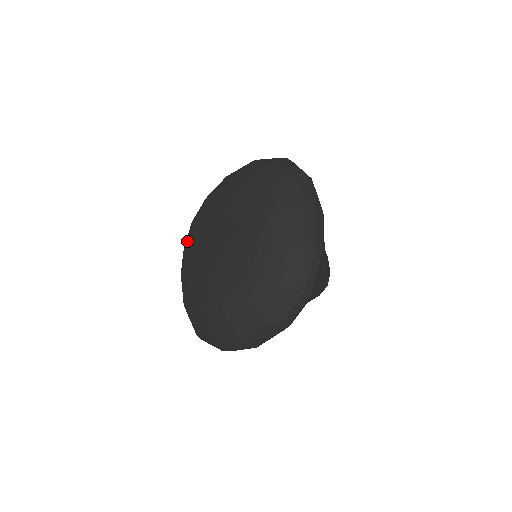
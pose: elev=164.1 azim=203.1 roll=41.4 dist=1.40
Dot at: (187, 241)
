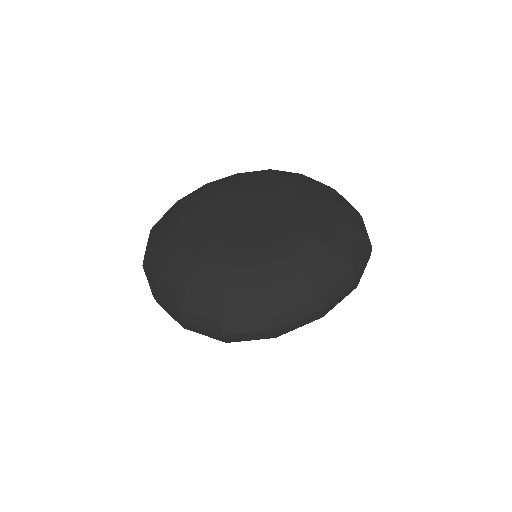
Dot at: (176, 227)
